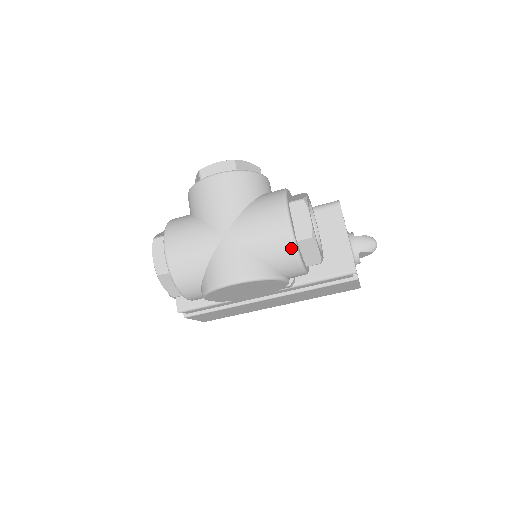
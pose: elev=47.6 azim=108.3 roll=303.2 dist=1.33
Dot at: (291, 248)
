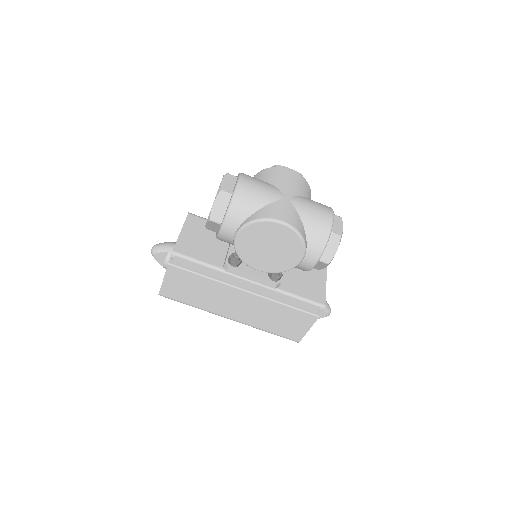
Dot at: (327, 232)
